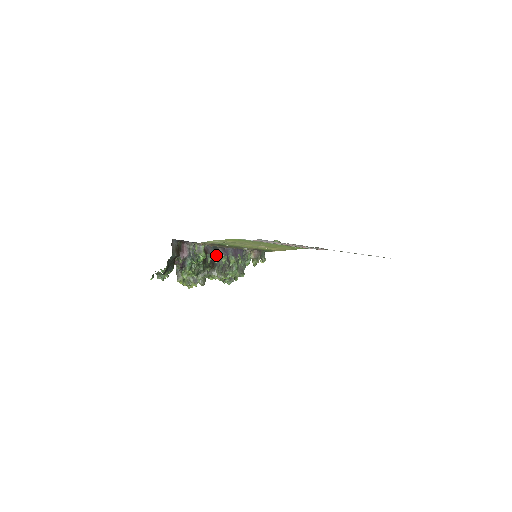
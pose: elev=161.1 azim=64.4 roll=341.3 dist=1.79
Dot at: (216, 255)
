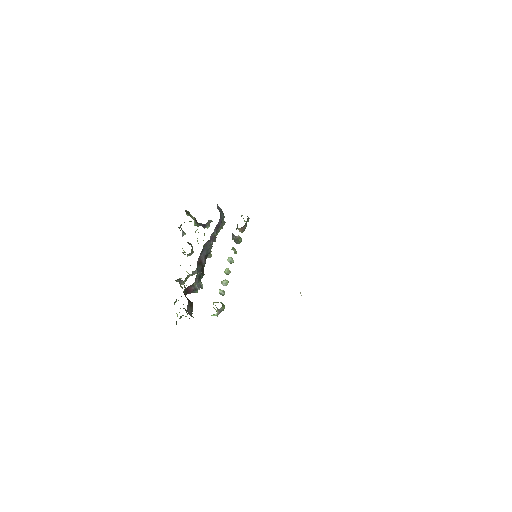
Dot at: (224, 283)
